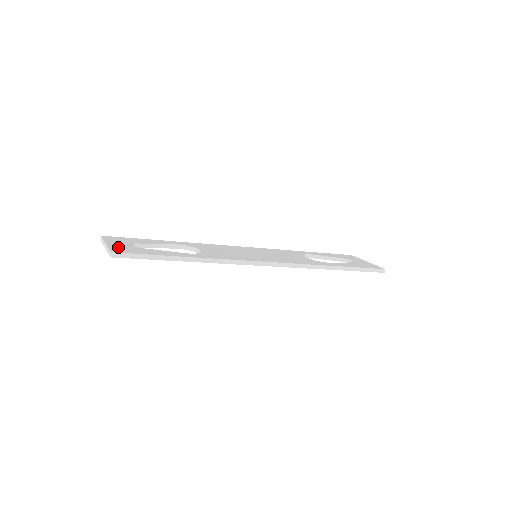
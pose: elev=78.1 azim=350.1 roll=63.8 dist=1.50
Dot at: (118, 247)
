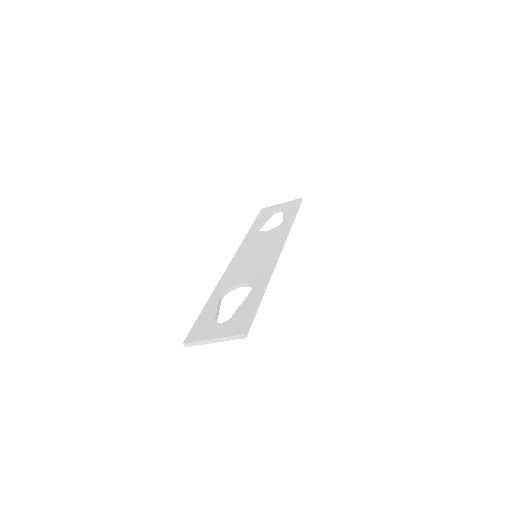
Dot at: (228, 330)
